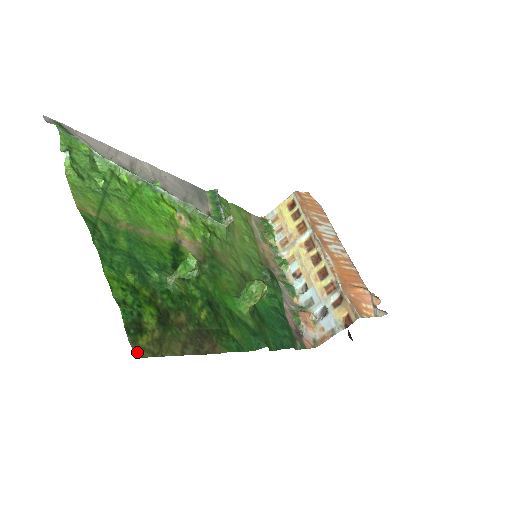
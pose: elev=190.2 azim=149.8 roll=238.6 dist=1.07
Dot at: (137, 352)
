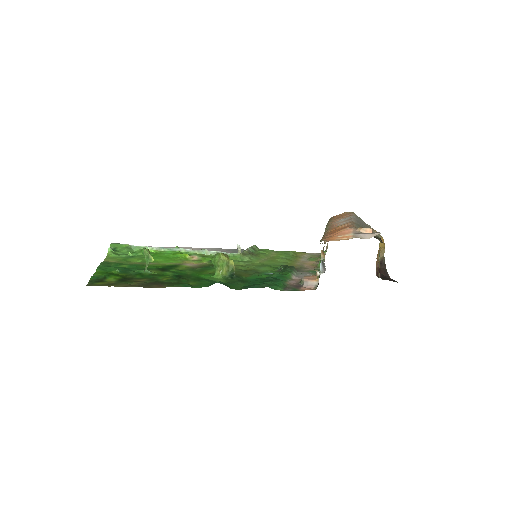
Dot at: (89, 285)
